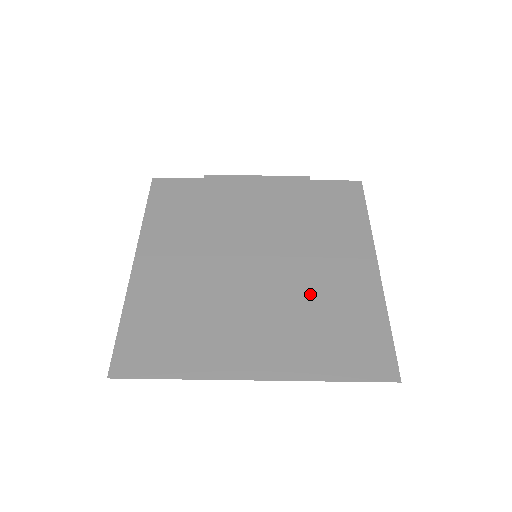
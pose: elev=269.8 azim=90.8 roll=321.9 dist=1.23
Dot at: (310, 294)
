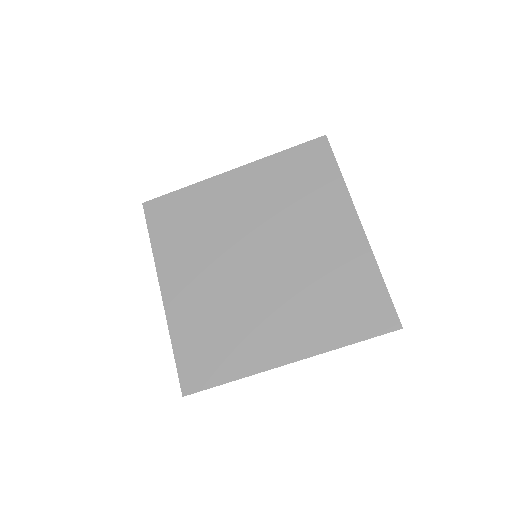
Dot at: (311, 273)
